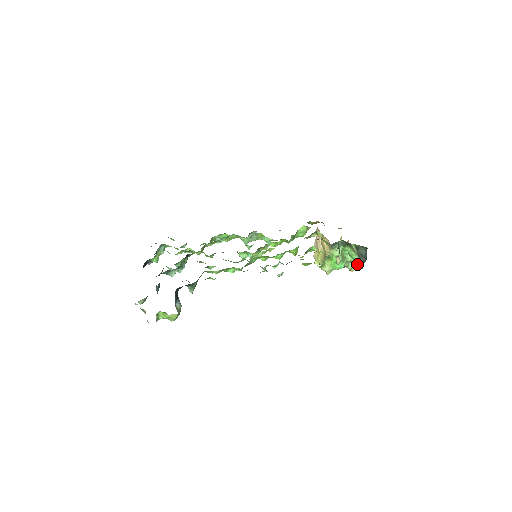
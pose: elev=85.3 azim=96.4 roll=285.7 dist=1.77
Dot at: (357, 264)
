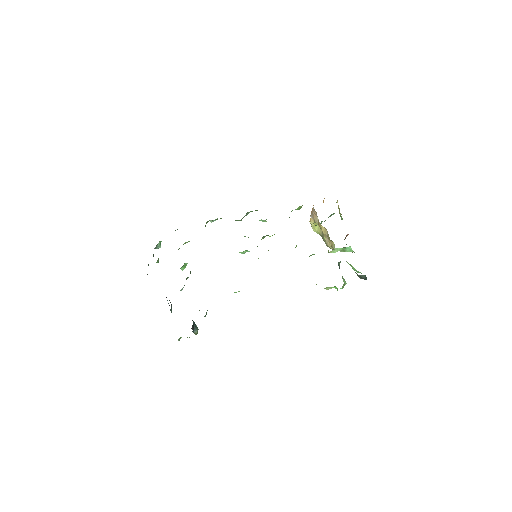
Dot at: occluded
